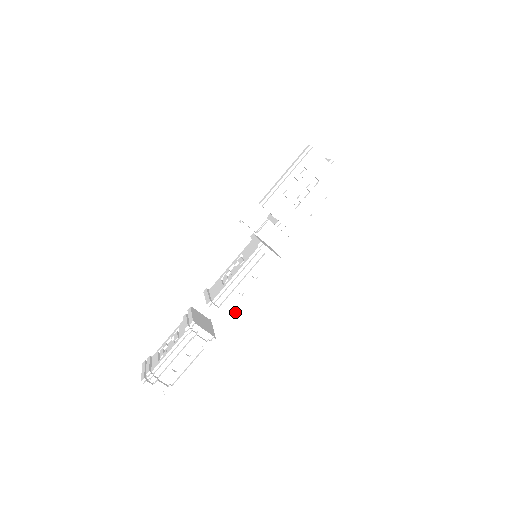
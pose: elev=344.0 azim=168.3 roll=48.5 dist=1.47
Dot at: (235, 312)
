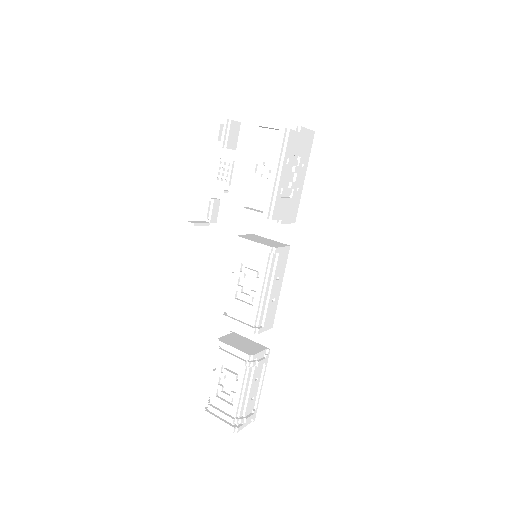
Dot at: (273, 317)
